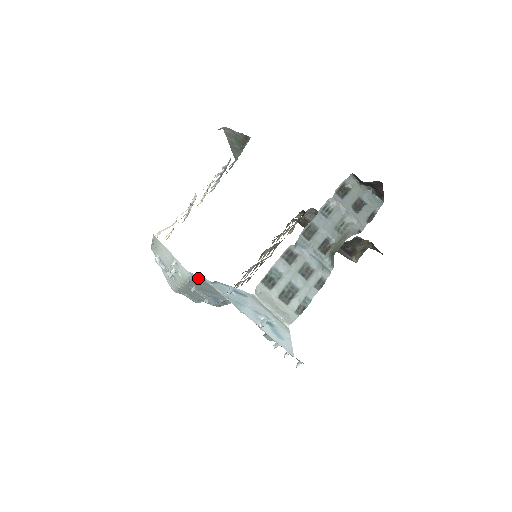
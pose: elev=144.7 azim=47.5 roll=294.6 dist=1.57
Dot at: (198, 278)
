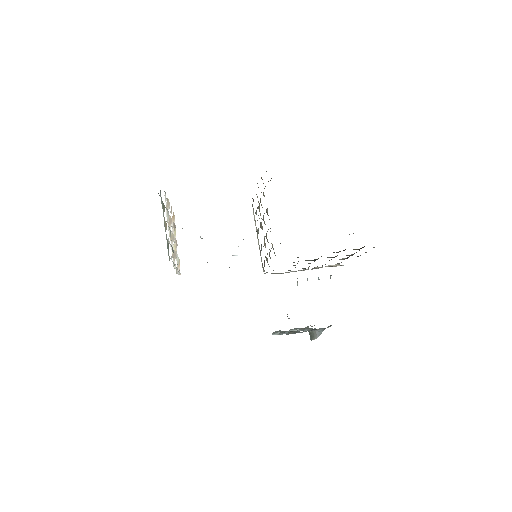
Dot at: occluded
